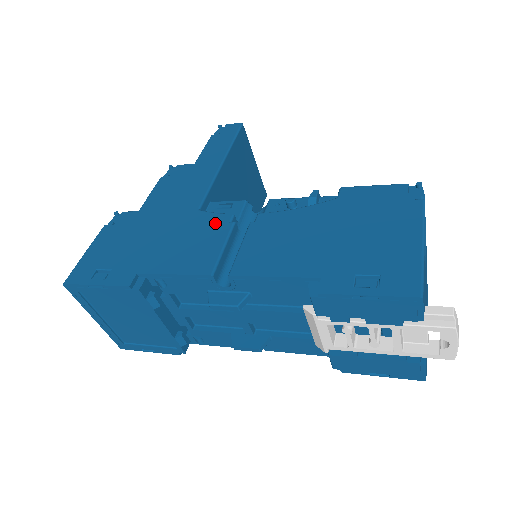
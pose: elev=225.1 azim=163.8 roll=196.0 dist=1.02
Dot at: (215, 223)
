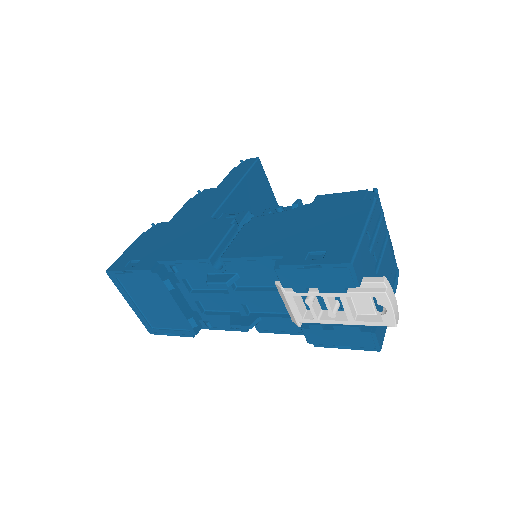
Dot at: (220, 225)
